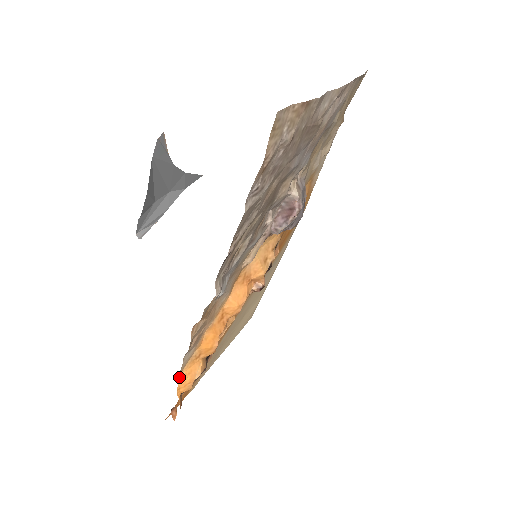
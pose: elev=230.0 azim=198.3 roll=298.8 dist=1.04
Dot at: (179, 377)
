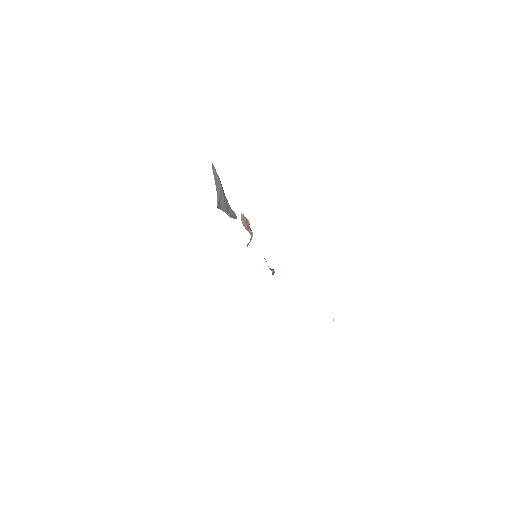
Dot at: occluded
